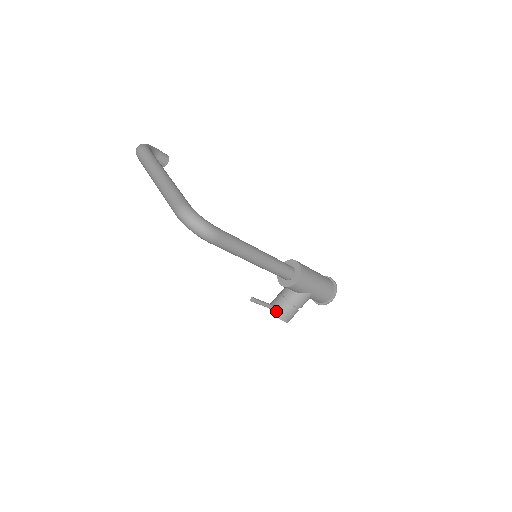
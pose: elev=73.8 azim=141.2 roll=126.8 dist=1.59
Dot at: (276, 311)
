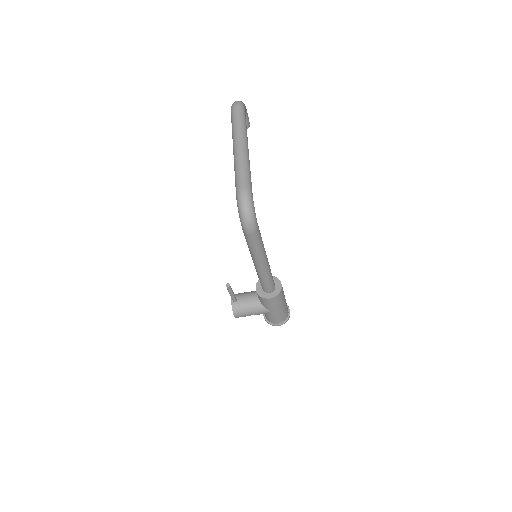
Dot at: (235, 304)
